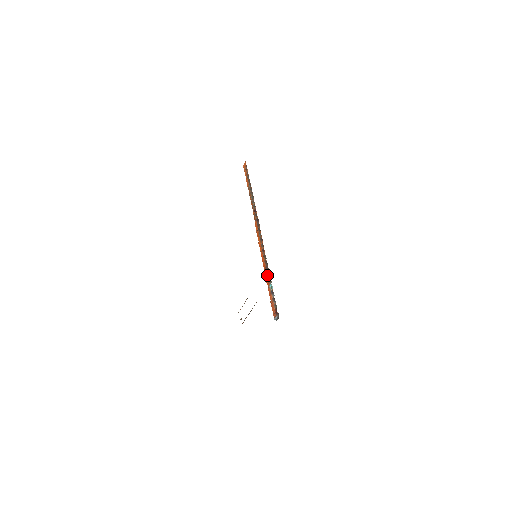
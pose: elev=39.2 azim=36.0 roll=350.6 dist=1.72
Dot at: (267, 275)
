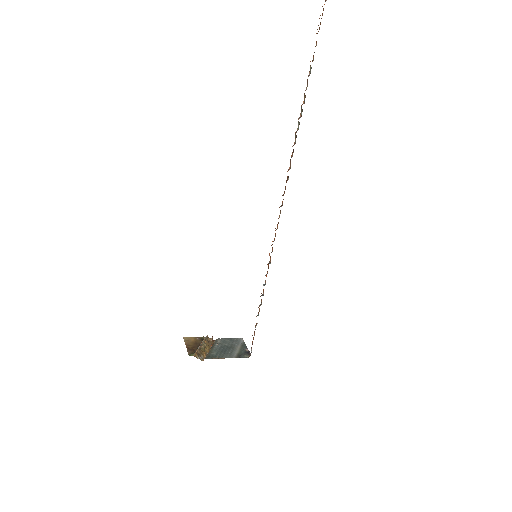
Dot at: occluded
